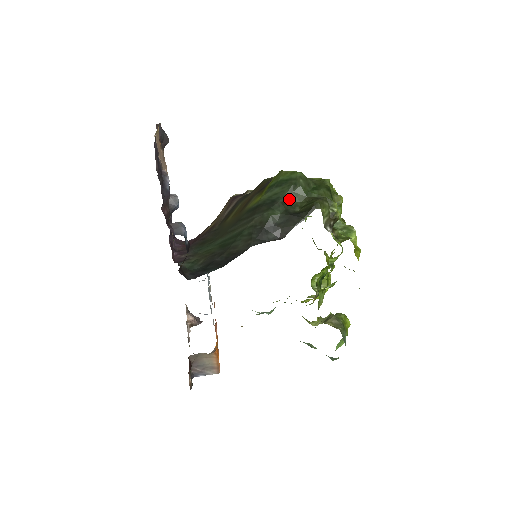
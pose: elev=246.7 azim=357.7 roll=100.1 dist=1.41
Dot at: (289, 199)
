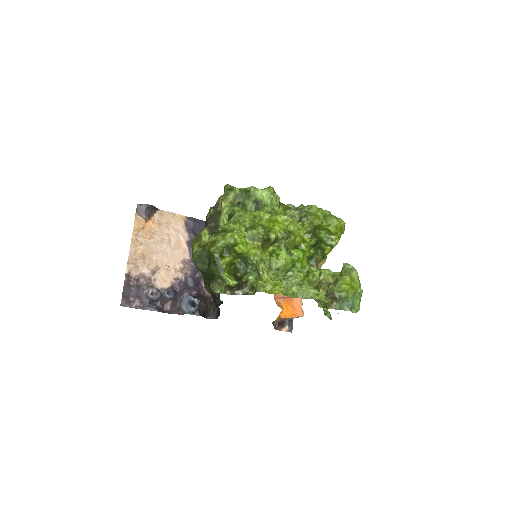
Dot at: (205, 275)
